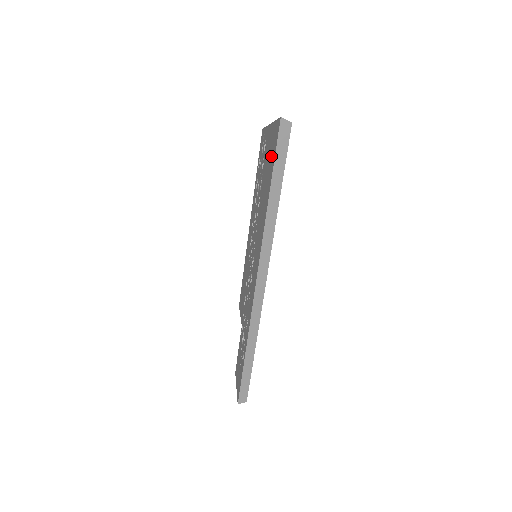
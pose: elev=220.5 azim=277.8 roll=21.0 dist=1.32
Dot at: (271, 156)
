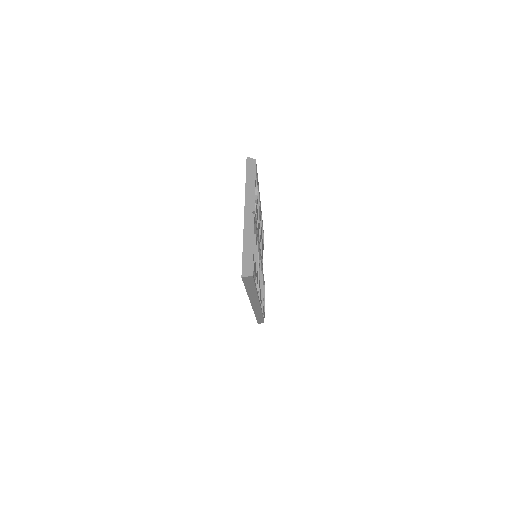
Dot at: occluded
